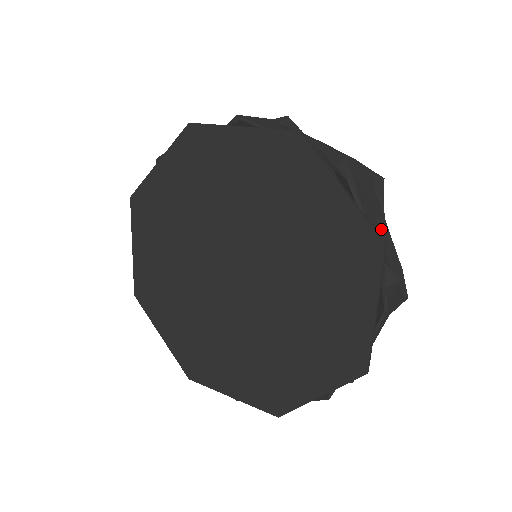
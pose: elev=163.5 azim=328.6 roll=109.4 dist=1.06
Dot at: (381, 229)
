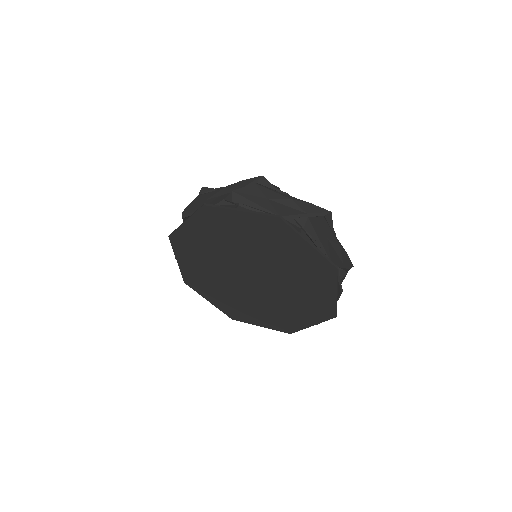
Dot at: (281, 202)
